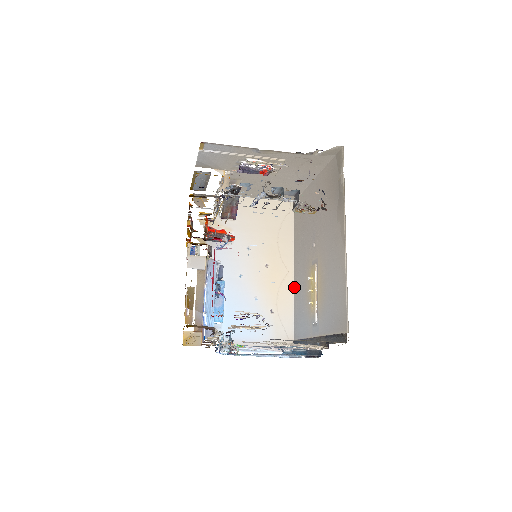
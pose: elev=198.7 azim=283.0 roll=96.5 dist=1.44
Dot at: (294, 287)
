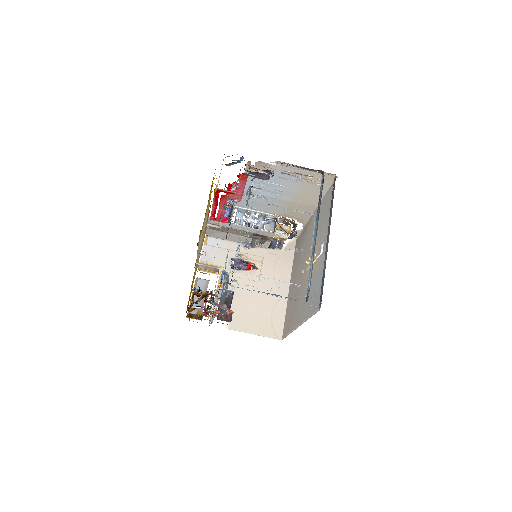
Dot at: (303, 319)
